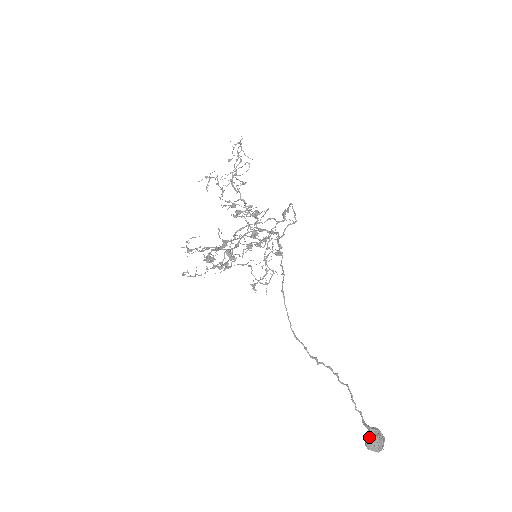
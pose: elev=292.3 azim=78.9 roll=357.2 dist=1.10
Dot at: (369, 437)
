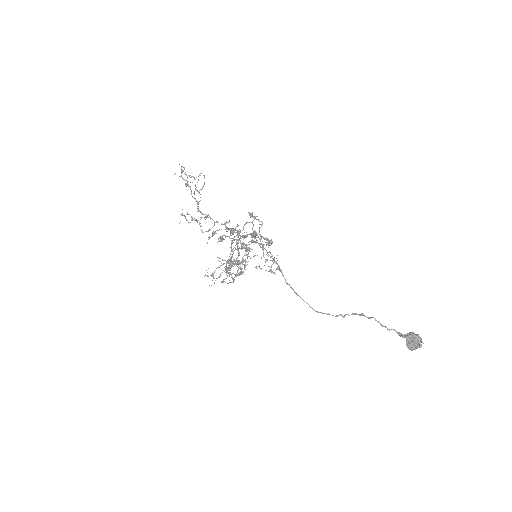
Dot at: (407, 344)
